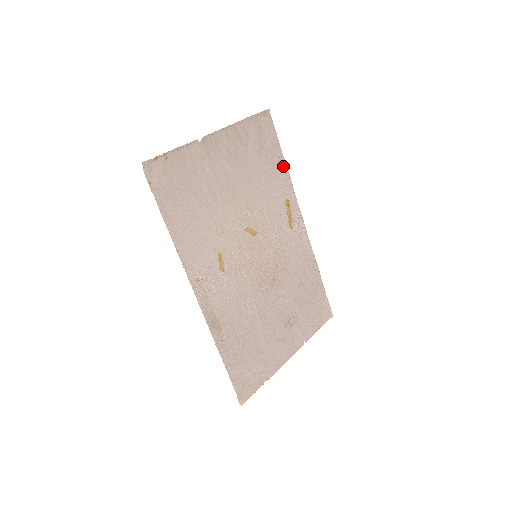
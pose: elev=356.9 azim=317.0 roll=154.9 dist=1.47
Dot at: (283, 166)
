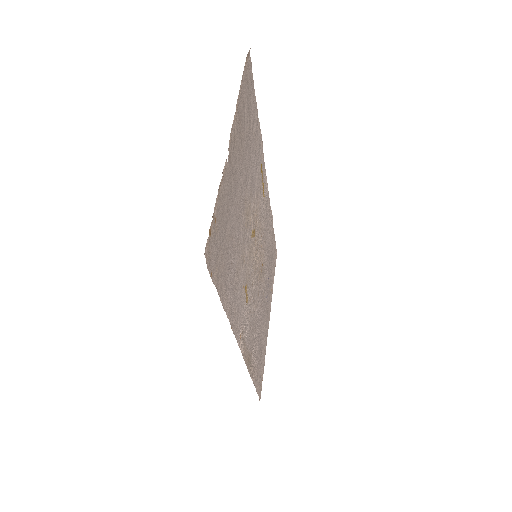
Dot at: (257, 123)
